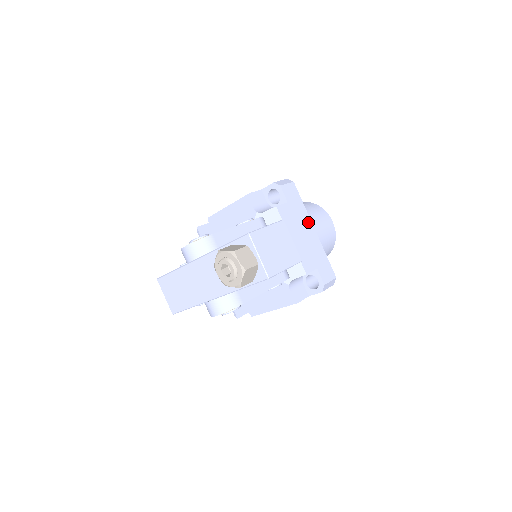
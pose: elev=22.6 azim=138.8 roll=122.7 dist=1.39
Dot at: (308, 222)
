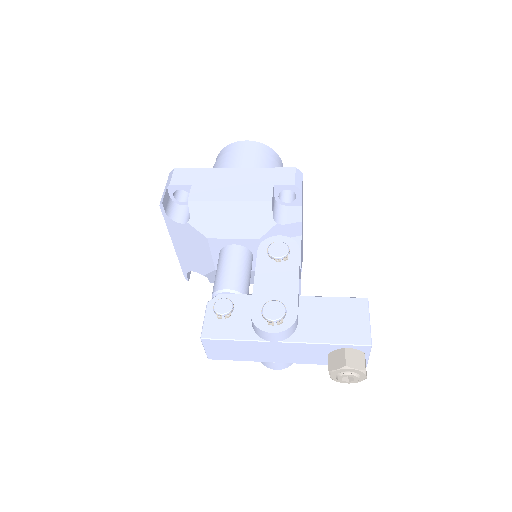
Dot at: occluded
